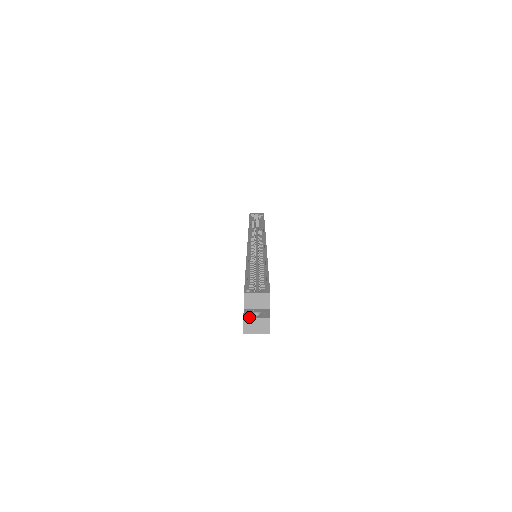
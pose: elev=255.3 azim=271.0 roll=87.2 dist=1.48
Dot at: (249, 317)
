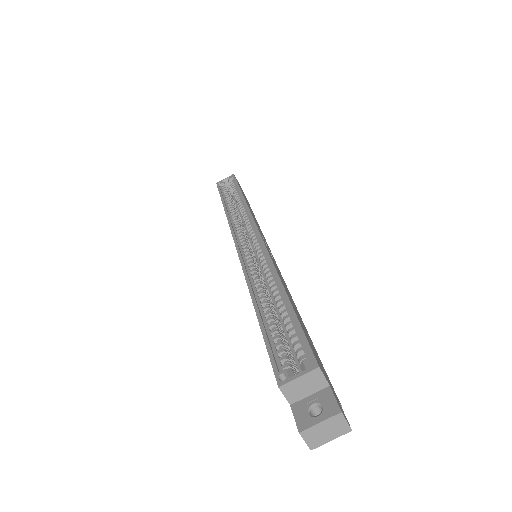
Dot at: (308, 428)
